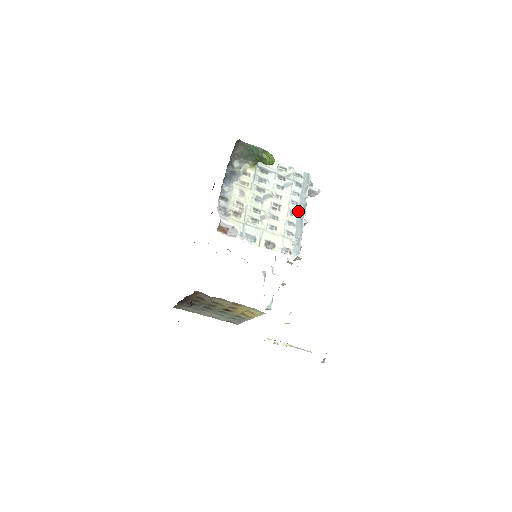
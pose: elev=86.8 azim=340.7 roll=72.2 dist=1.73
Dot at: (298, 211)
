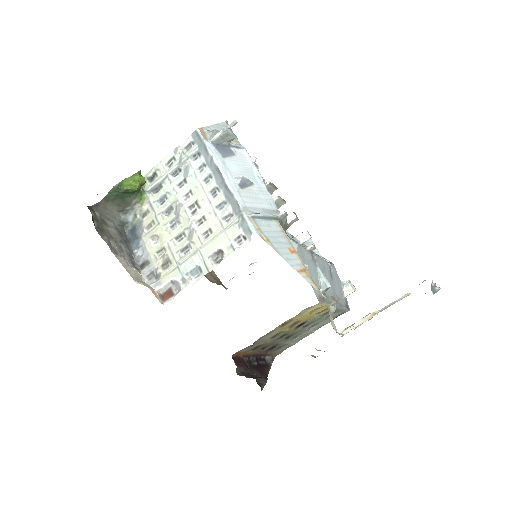
Dot at: (217, 183)
